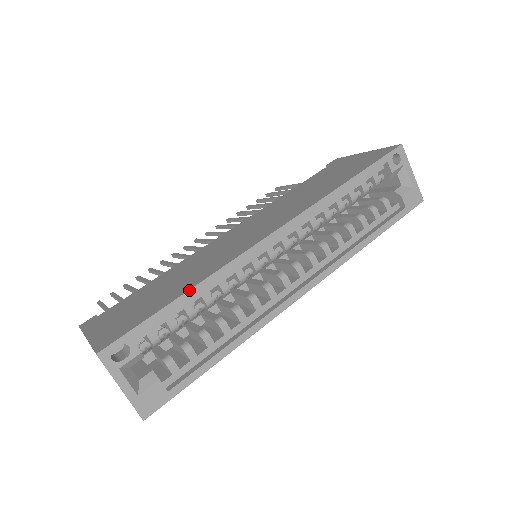
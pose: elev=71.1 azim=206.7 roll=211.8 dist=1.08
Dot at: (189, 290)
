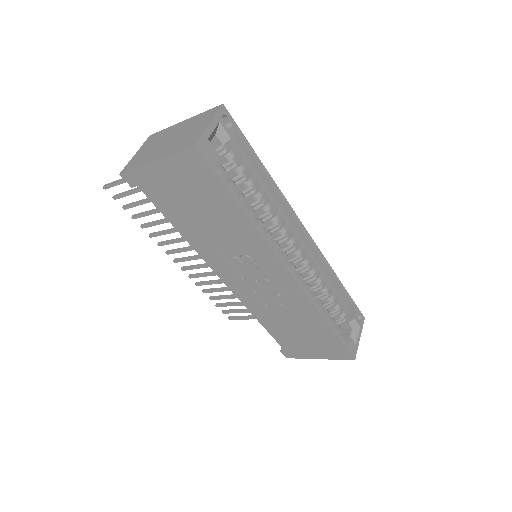
Dot at: (267, 171)
